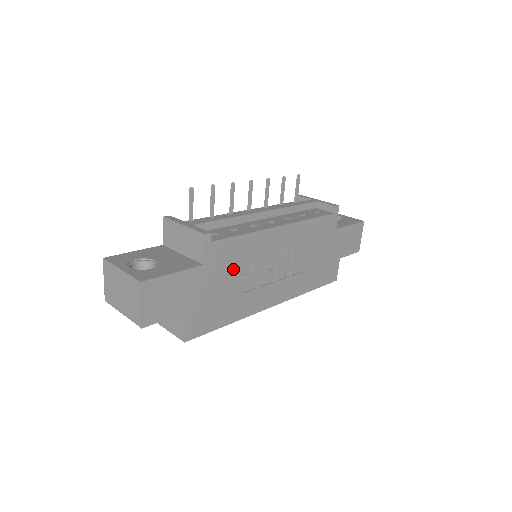
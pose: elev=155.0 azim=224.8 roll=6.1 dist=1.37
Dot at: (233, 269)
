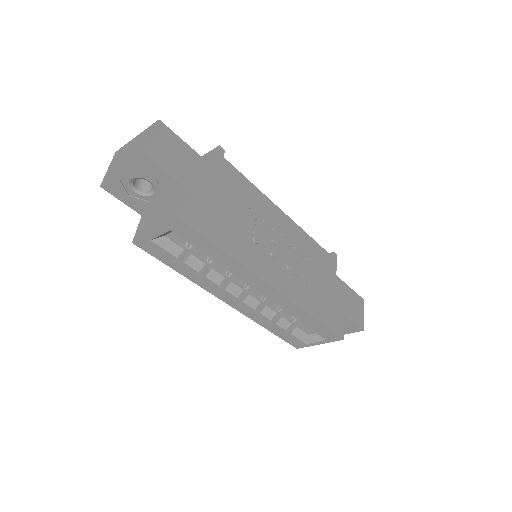
Dot at: (239, 202)
